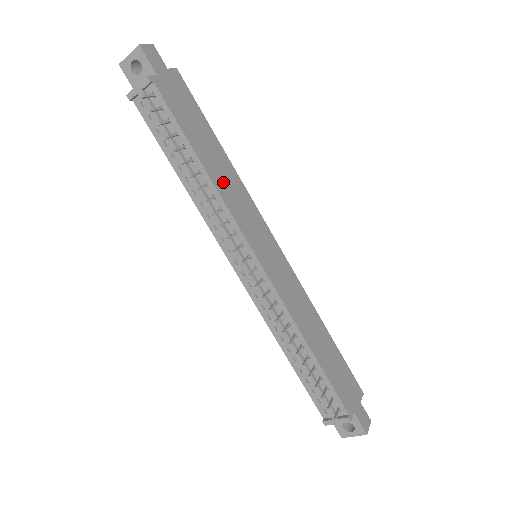
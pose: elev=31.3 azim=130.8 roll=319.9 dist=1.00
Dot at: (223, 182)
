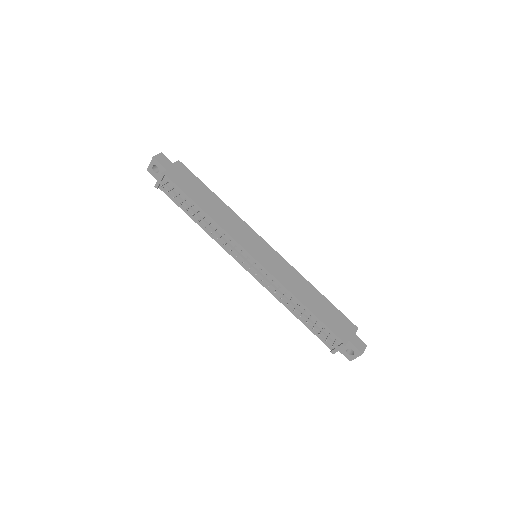
Dot at: (221, 218)
